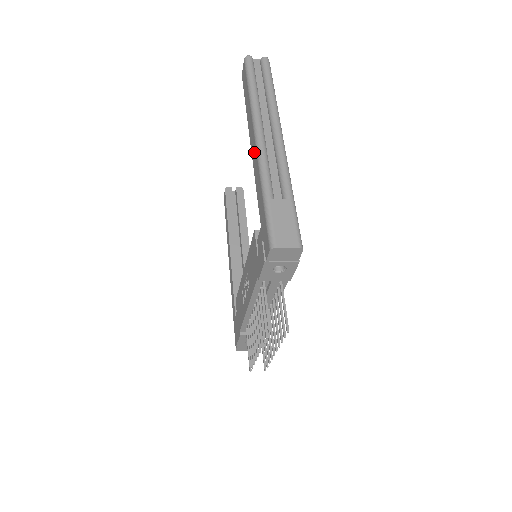
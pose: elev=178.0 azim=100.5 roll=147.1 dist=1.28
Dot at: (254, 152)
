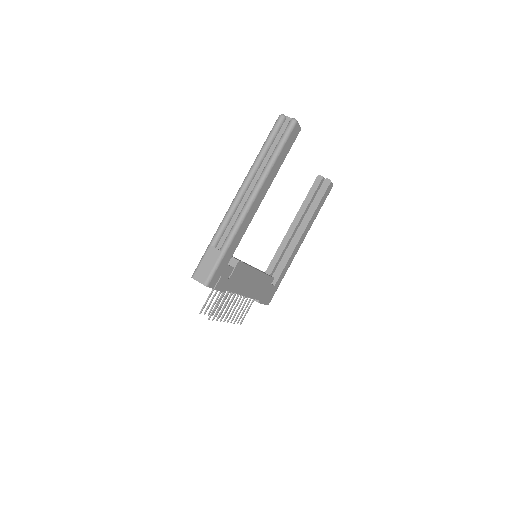
Dot at: occluded
